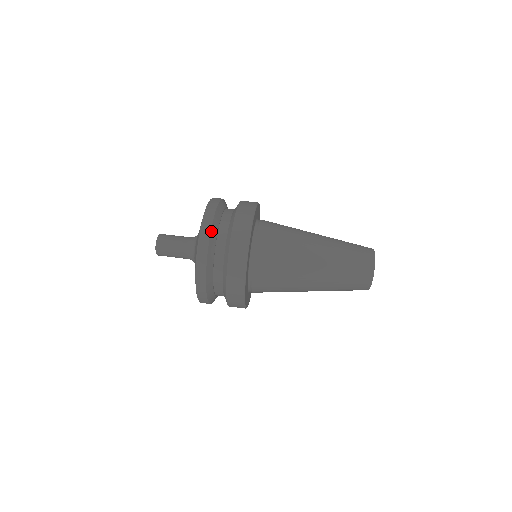
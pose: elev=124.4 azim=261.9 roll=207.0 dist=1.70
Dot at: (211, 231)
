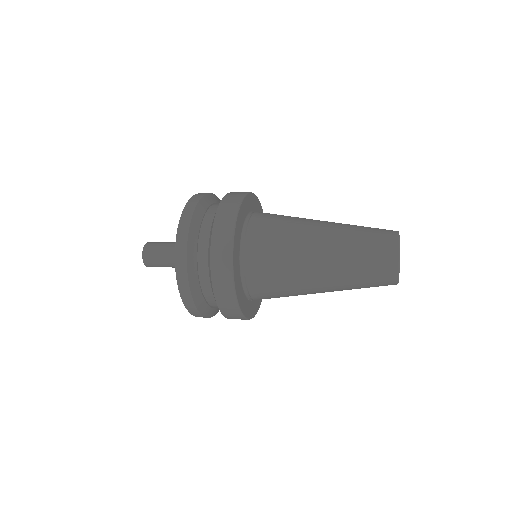
Dot at: occluded
